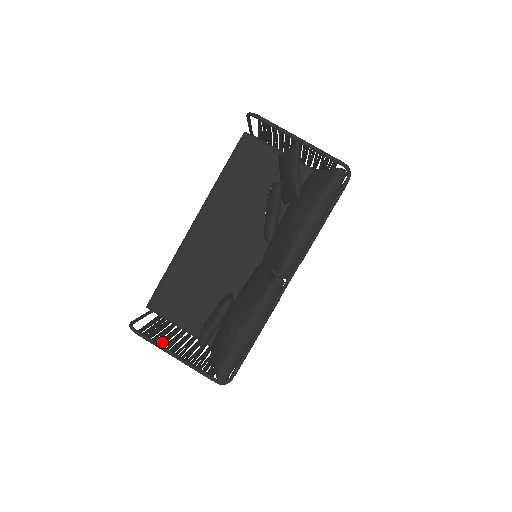
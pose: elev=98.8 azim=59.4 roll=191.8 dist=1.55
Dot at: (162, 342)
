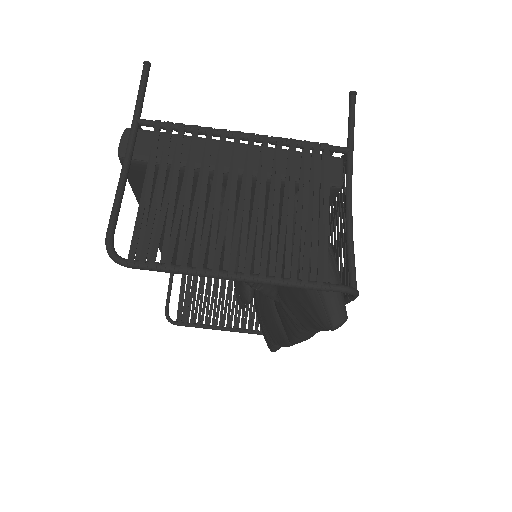
Dot at: (205, 319)
